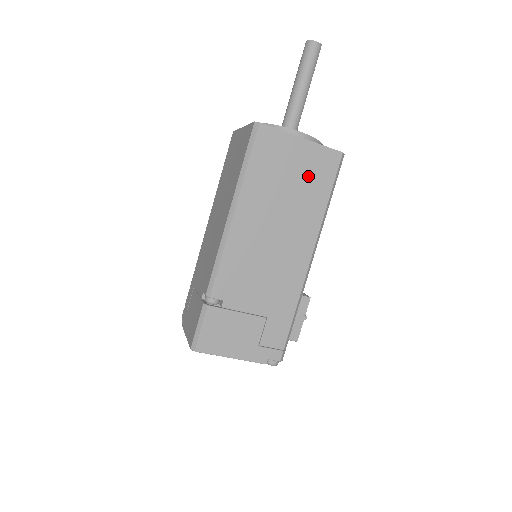
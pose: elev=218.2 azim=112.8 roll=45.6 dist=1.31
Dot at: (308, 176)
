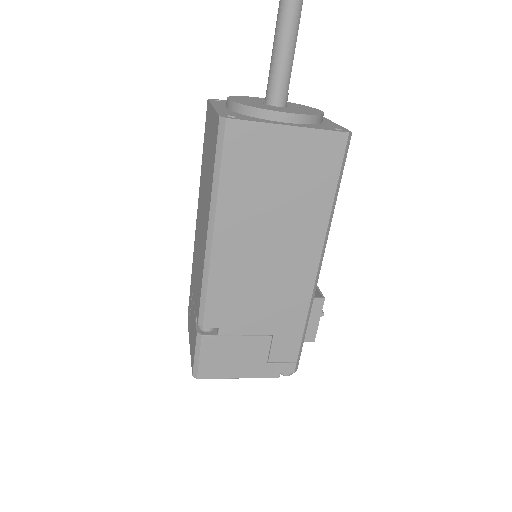
Dot at: (303, 173)
